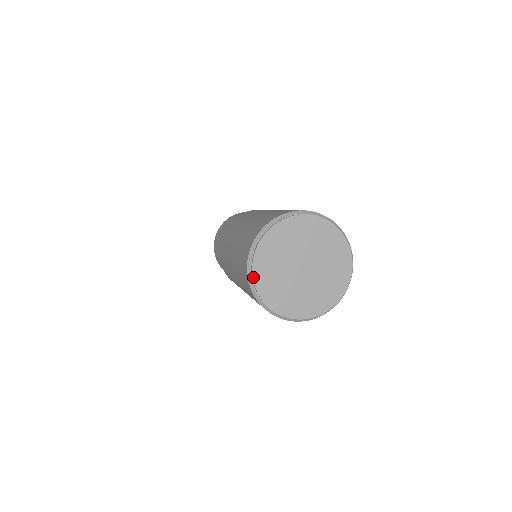
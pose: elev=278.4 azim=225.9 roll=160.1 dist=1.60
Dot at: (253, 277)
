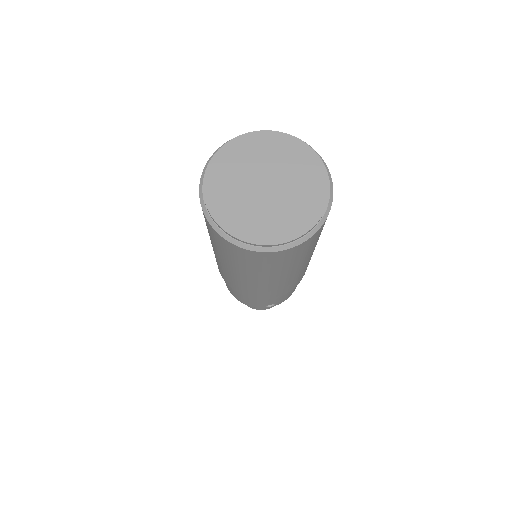
Dot at: (208, 164)
